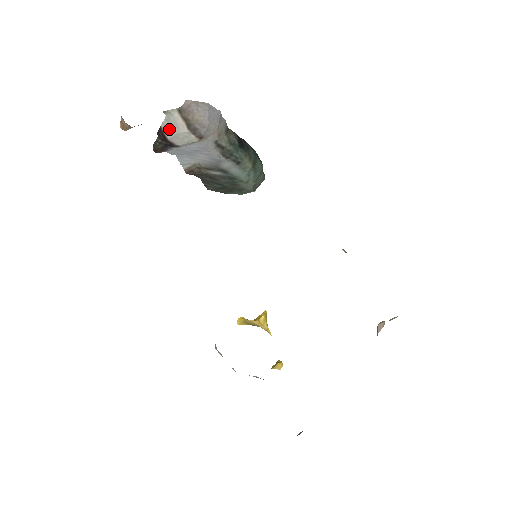
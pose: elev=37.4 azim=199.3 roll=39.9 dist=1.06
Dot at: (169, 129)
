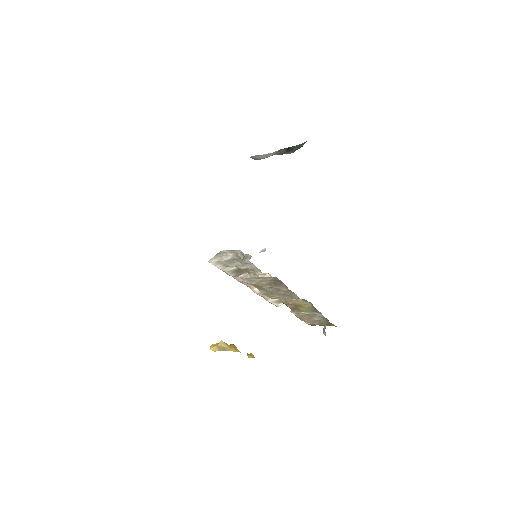
Dot at: occluded
